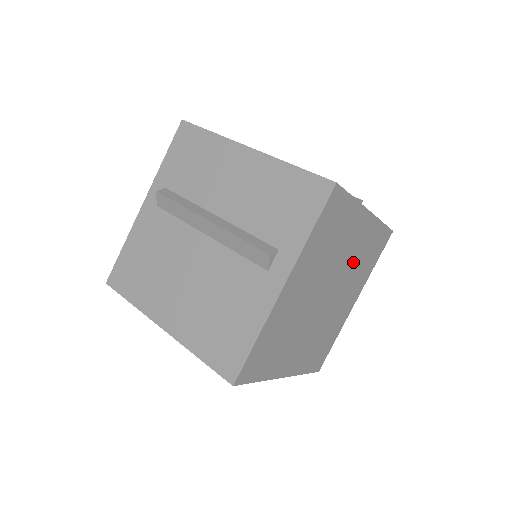
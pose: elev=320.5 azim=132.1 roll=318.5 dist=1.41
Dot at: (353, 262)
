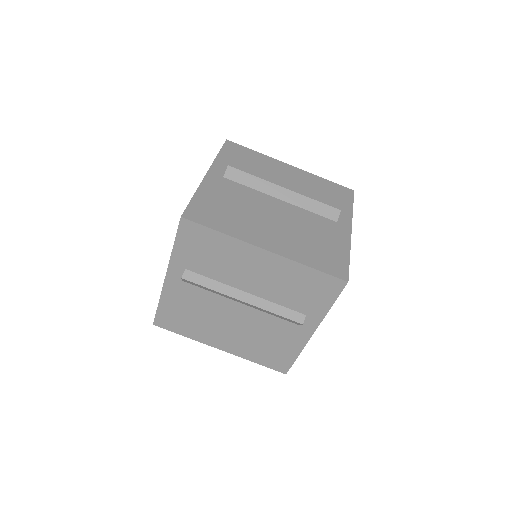
Dot at: occluded
